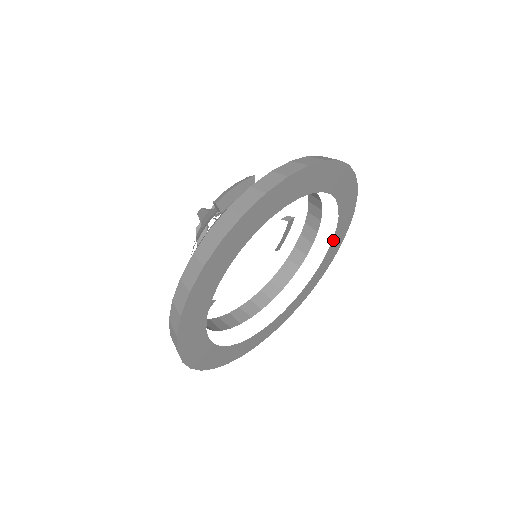
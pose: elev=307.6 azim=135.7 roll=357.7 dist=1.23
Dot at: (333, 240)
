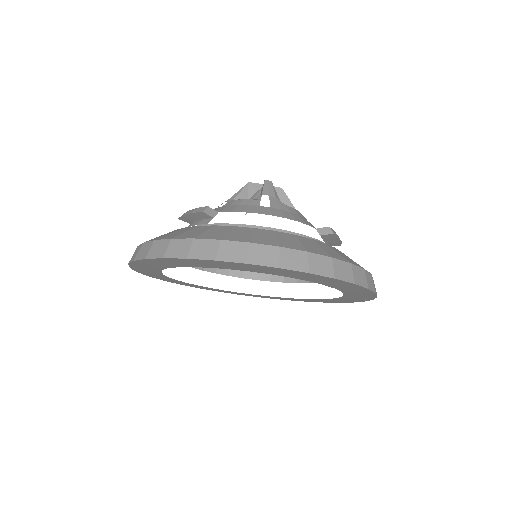
Dot at: (339, 288)
